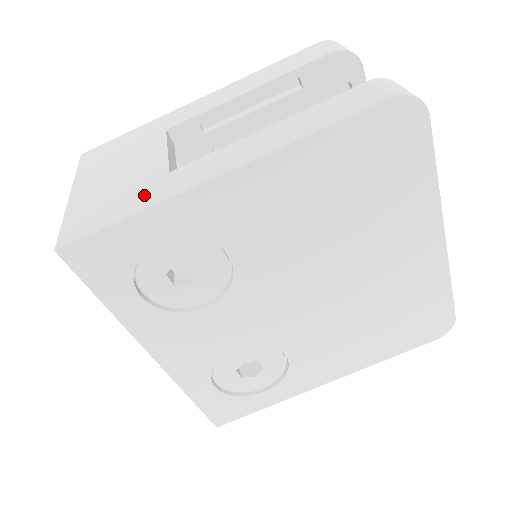
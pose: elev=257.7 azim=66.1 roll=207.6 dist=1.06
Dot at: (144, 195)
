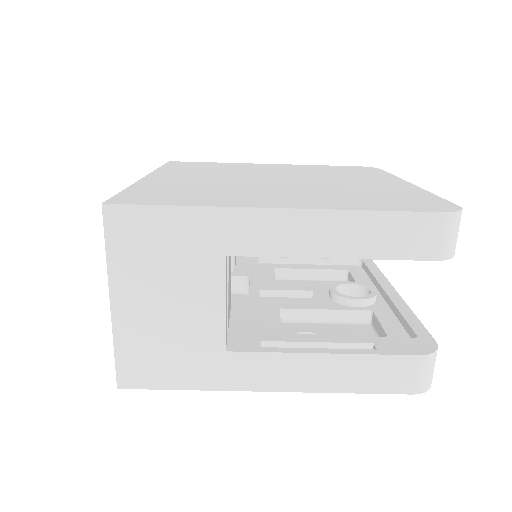
Dot at: (200, 370)
